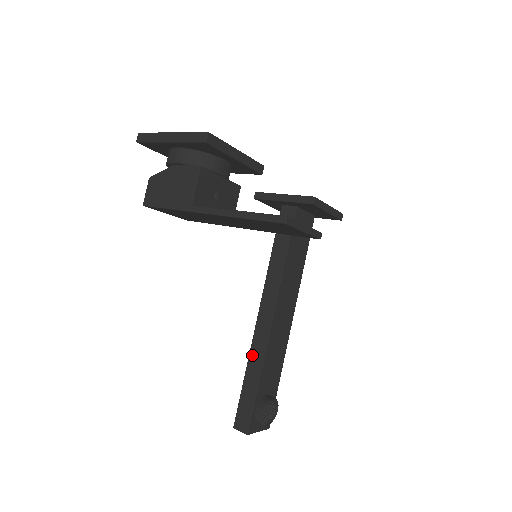
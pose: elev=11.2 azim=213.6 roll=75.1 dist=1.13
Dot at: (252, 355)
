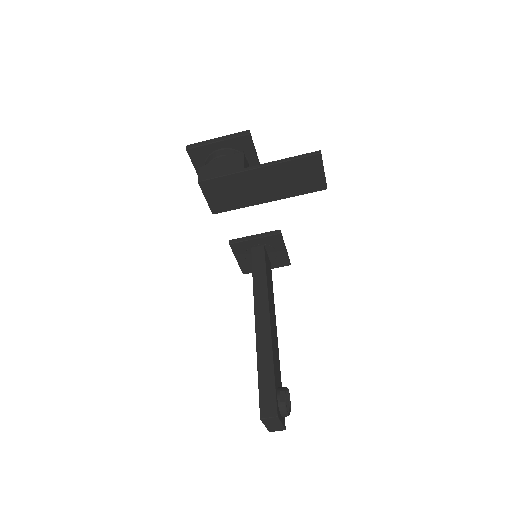
Dot at: (260, 351)
